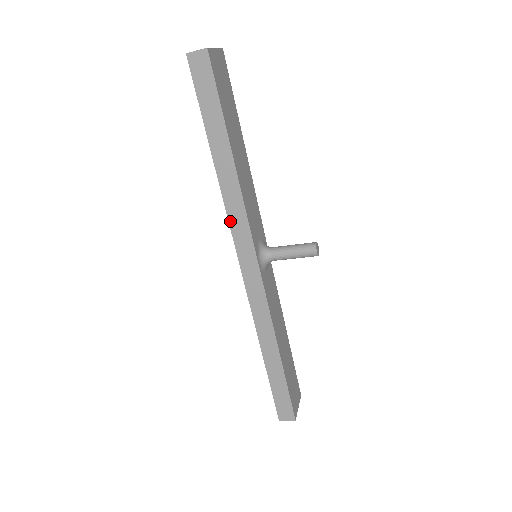
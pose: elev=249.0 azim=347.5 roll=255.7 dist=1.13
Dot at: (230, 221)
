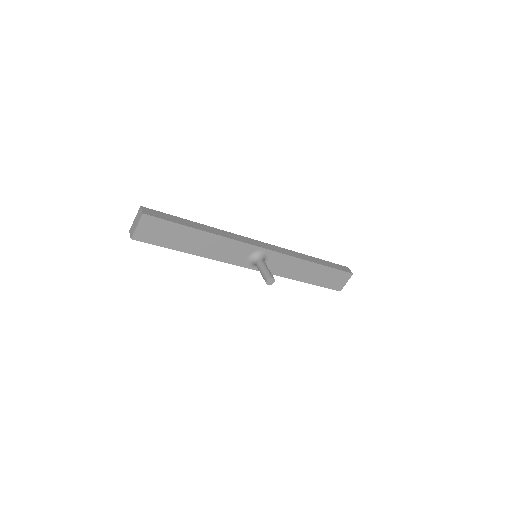
Dot at: occluded
